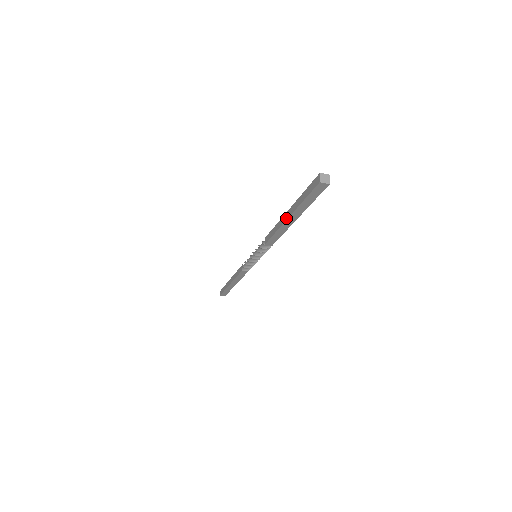
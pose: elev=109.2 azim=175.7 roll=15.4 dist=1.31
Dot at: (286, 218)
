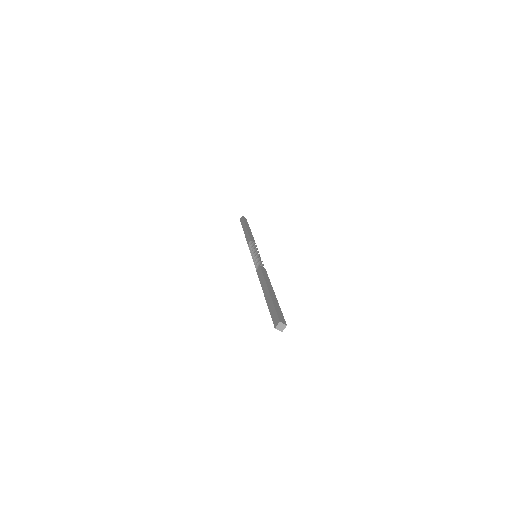
Dot at: (264, 293)
